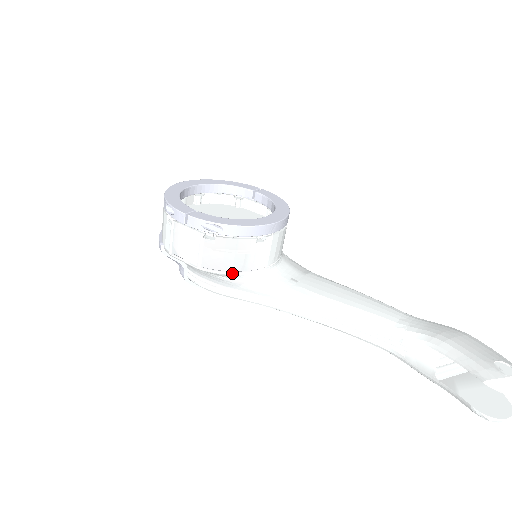
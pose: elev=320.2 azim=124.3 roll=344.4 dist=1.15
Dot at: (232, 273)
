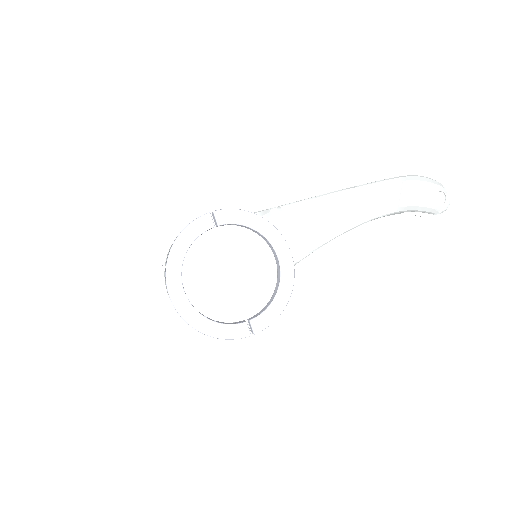
Dot at: occluded
